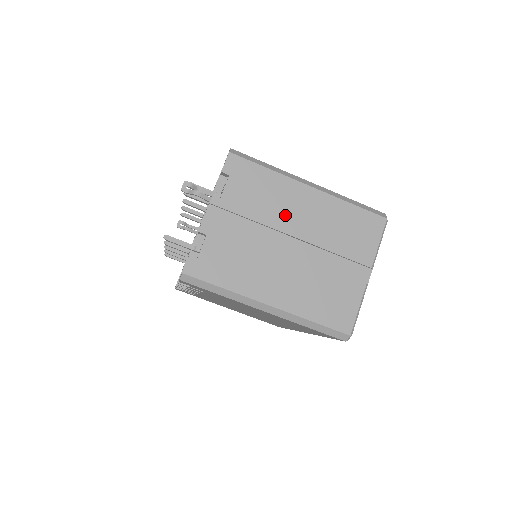
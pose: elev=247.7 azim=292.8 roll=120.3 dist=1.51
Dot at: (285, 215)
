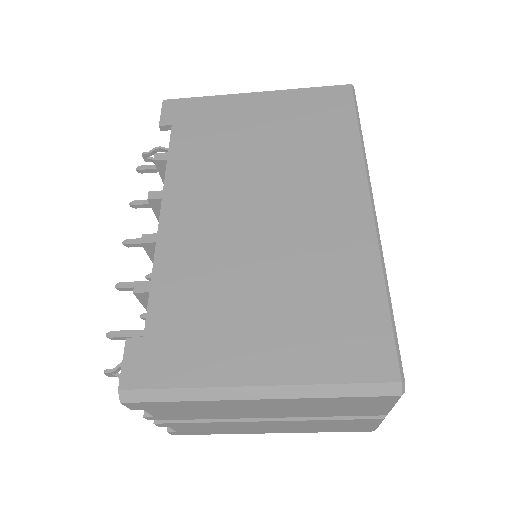
Dot at: (242, 413)
